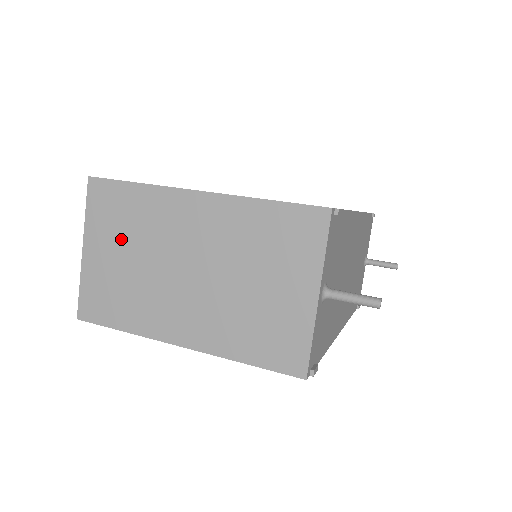
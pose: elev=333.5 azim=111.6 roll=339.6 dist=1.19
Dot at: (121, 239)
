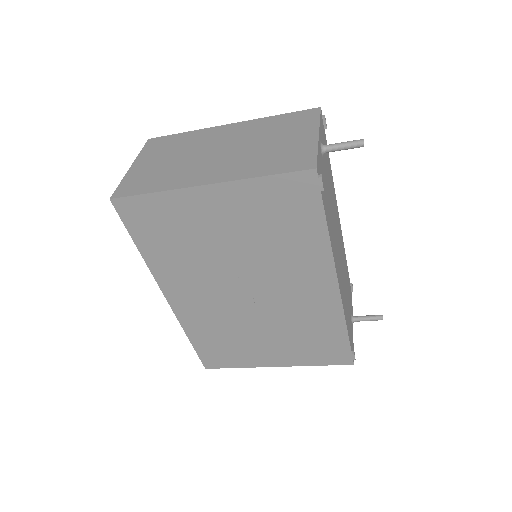
Dot at: (166, 154)
